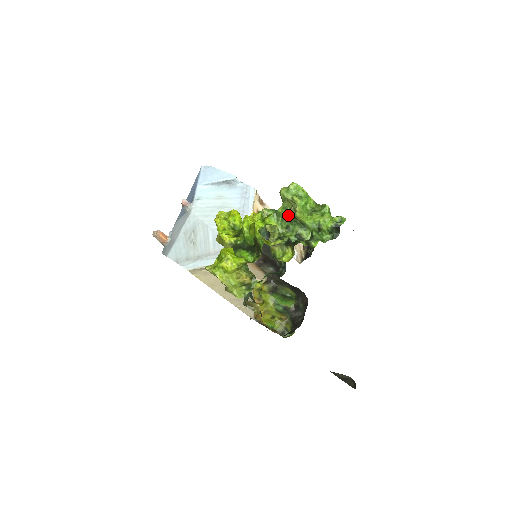
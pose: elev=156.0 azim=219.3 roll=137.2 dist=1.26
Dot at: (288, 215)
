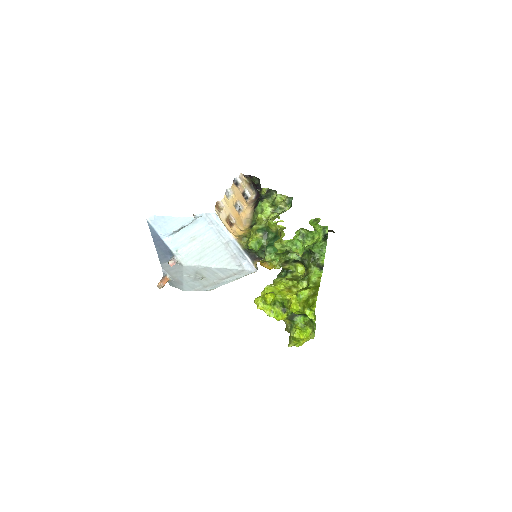
Dot at: (287, 251)
